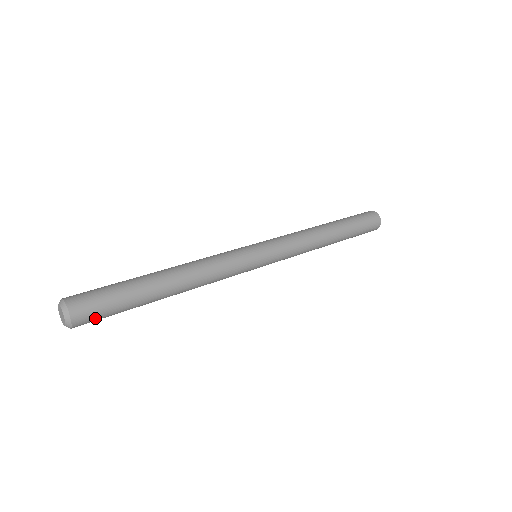
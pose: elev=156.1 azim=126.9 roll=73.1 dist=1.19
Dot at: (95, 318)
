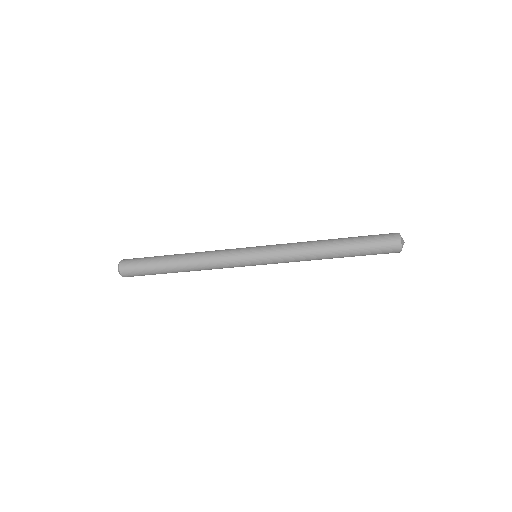
Dot at: (132, 267)
